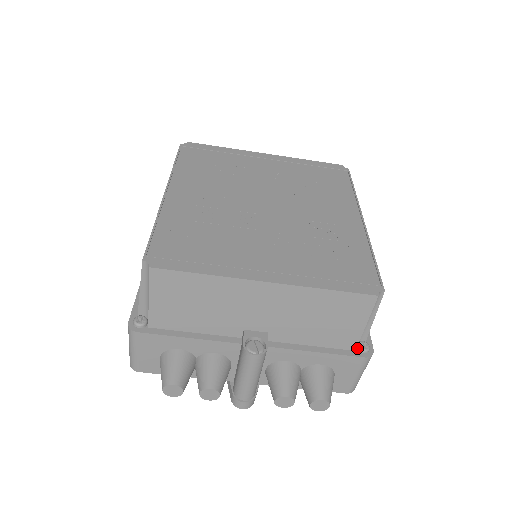
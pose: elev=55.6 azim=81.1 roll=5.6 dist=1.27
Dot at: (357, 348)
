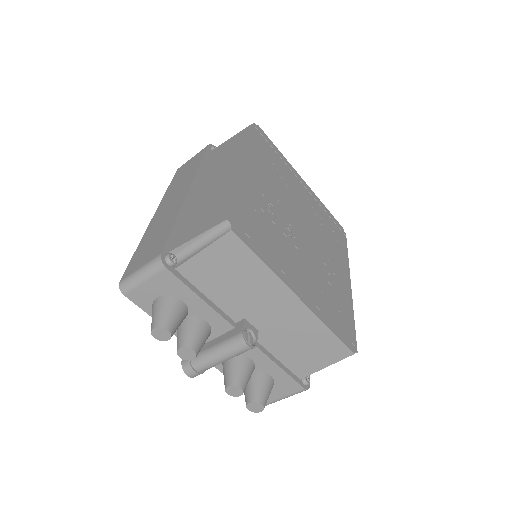
Dot at: (302, 378)
